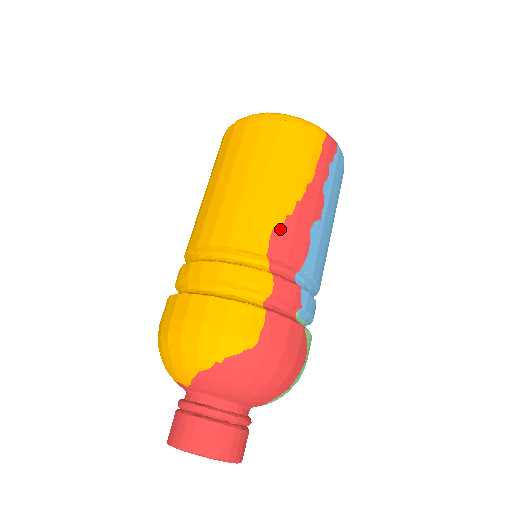
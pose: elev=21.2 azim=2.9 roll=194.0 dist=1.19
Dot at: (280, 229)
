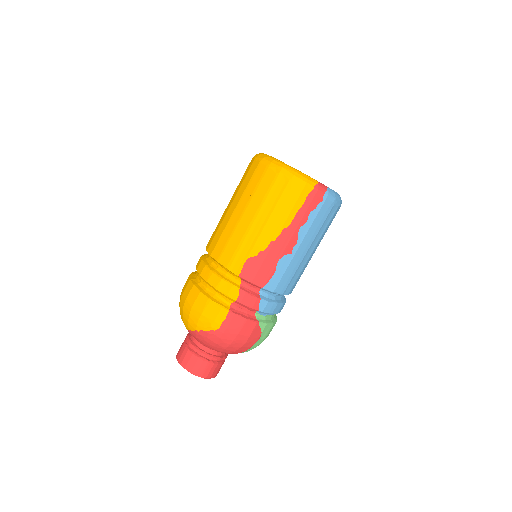
Dot at: (253, 260)
